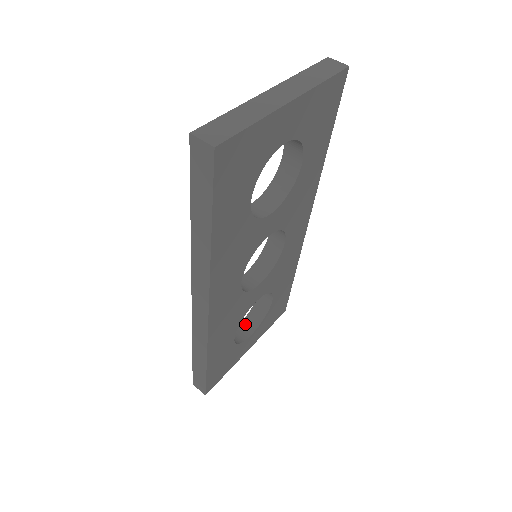
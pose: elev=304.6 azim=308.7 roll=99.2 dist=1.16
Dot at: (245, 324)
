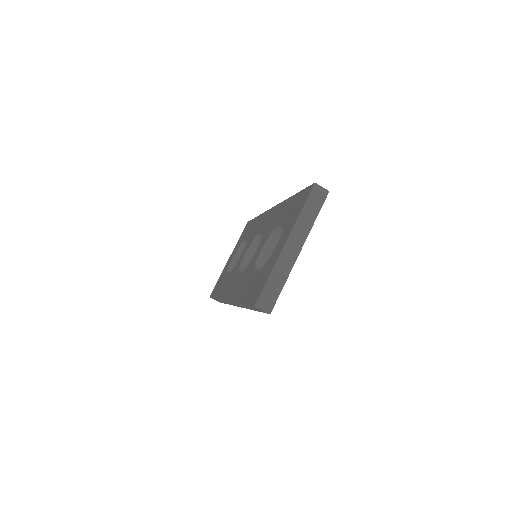
Dot at: (237, 256)
